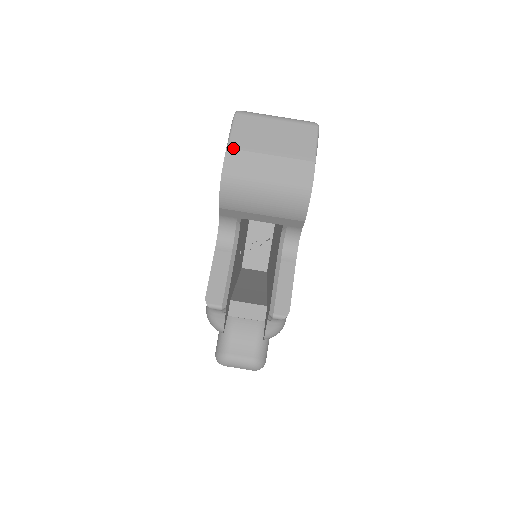
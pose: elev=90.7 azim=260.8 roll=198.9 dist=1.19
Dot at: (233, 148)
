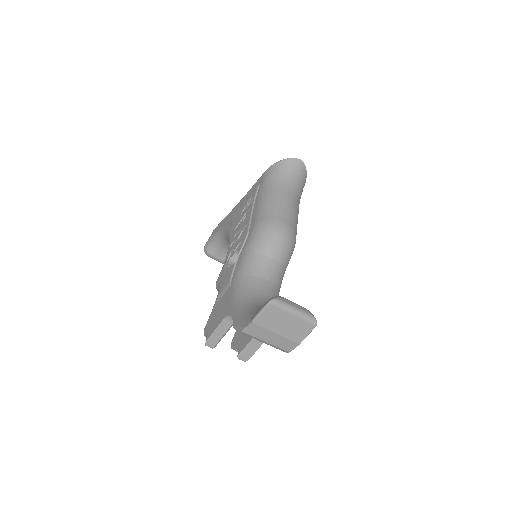
Dot at: (256, 324)
